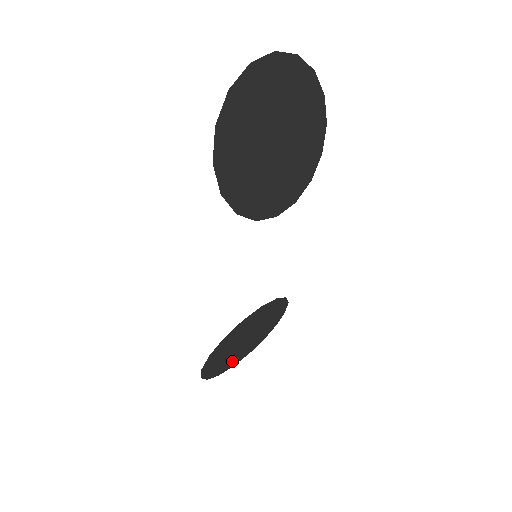
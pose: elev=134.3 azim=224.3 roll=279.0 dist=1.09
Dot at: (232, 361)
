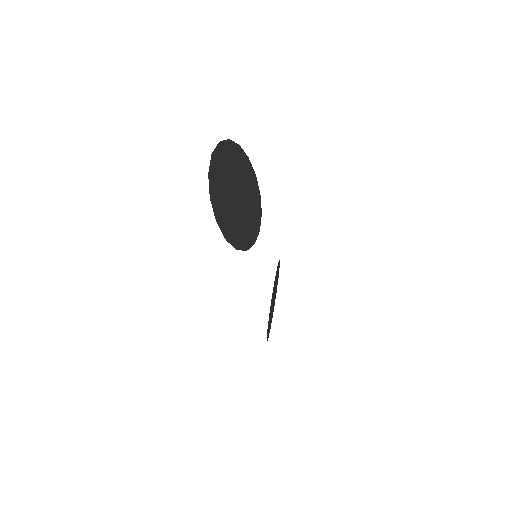
Dot at: occluded
